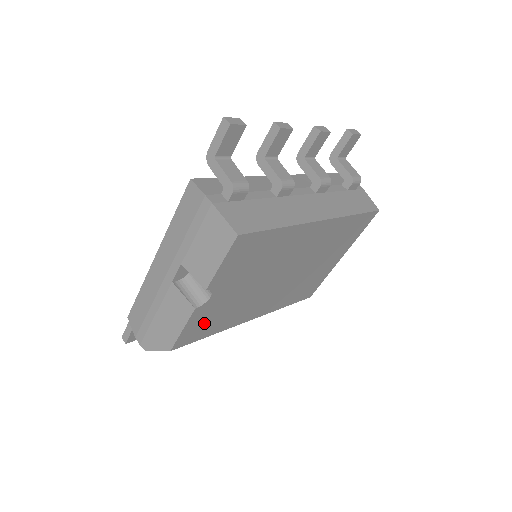
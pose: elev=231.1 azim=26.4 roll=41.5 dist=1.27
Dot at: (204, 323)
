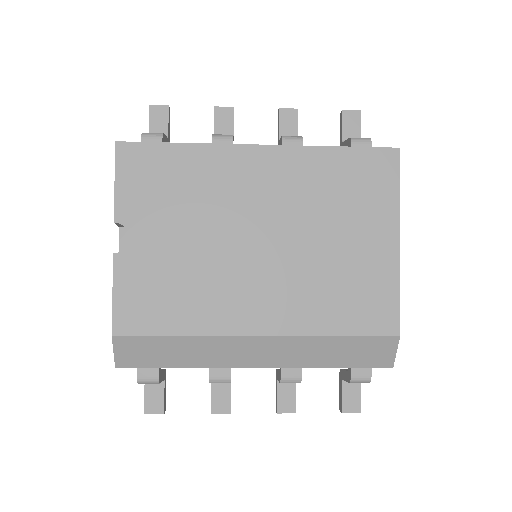
Dot at: (148, 295)
